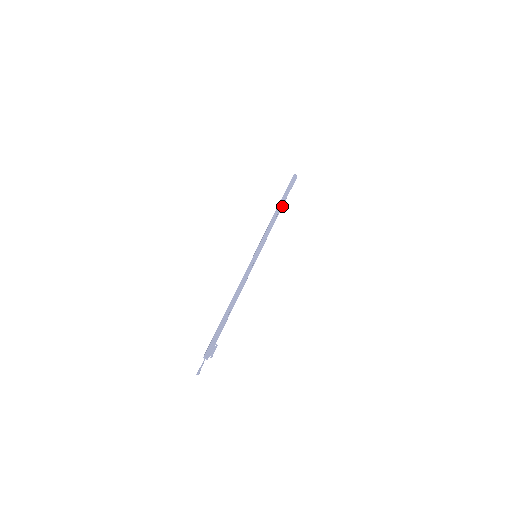
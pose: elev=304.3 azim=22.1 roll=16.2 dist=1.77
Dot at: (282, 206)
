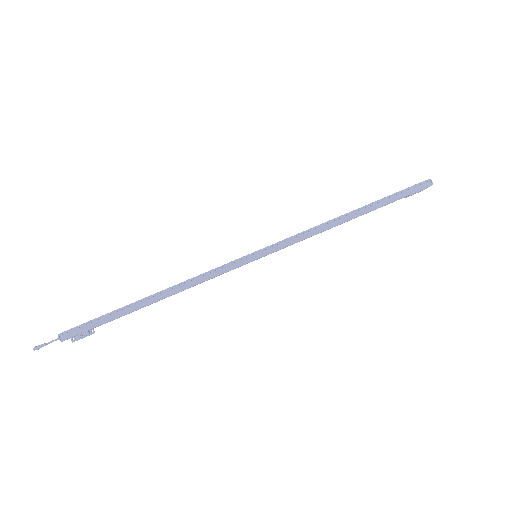
Dot at: (363, 213)
